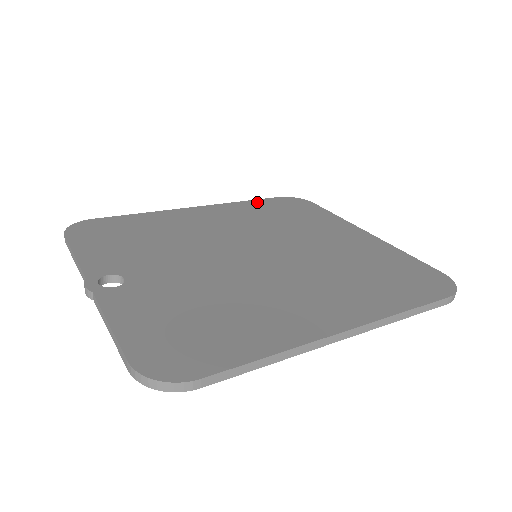
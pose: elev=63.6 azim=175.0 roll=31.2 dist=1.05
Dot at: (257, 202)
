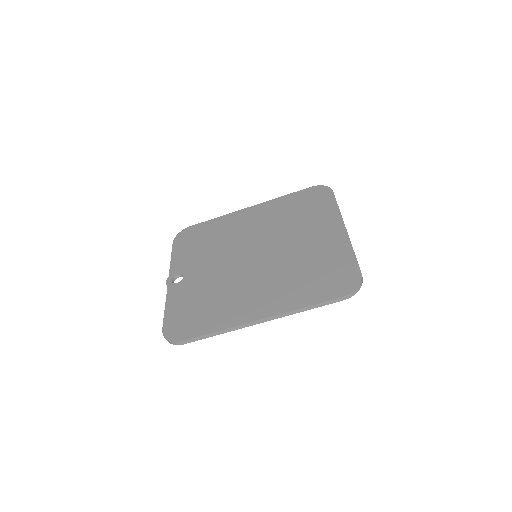
Dot at: (291, 196)
